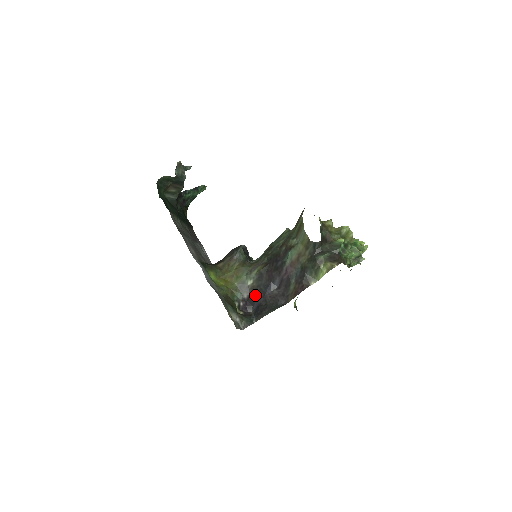
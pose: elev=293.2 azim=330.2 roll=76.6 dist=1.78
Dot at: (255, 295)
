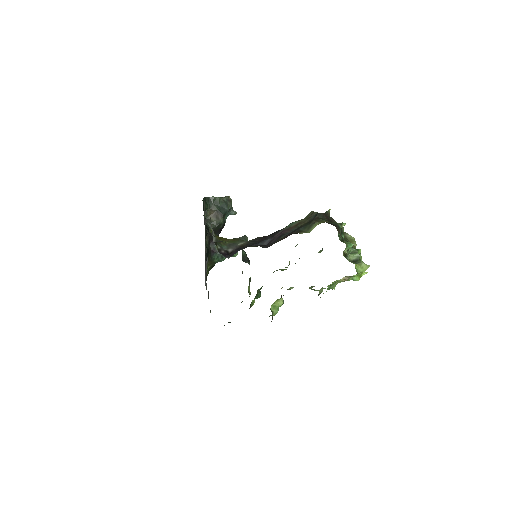
Dot at: (240, 249)
